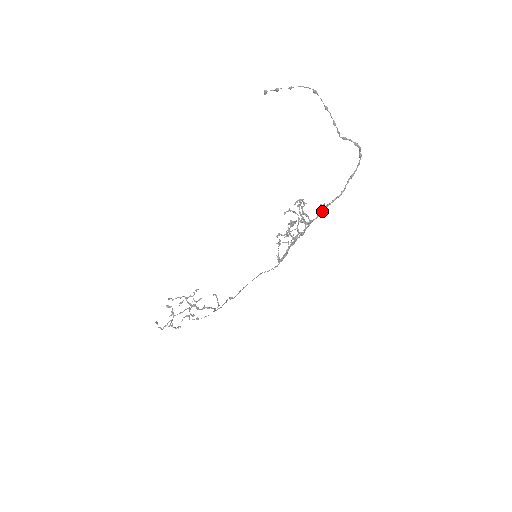
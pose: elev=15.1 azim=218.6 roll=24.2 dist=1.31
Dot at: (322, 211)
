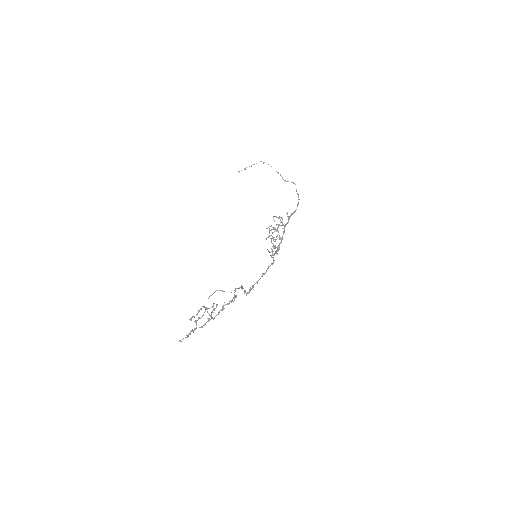
Dot at: occluded
